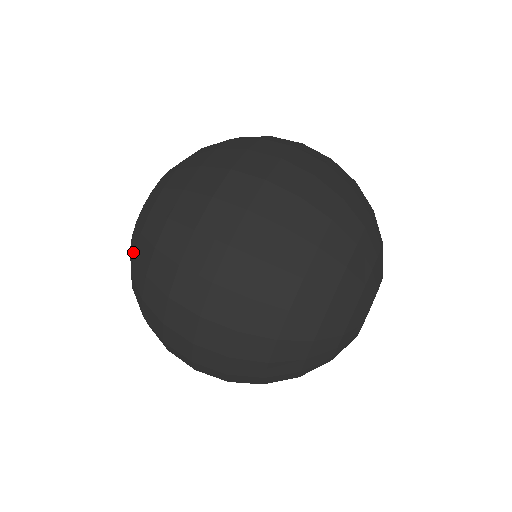
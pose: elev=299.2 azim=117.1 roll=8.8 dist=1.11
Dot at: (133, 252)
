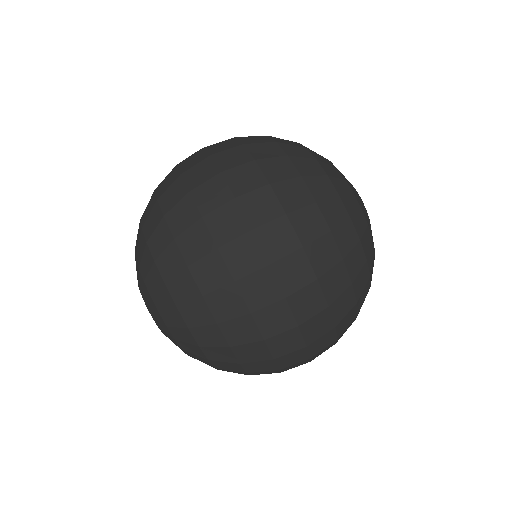
Dot at: (203, 359)
